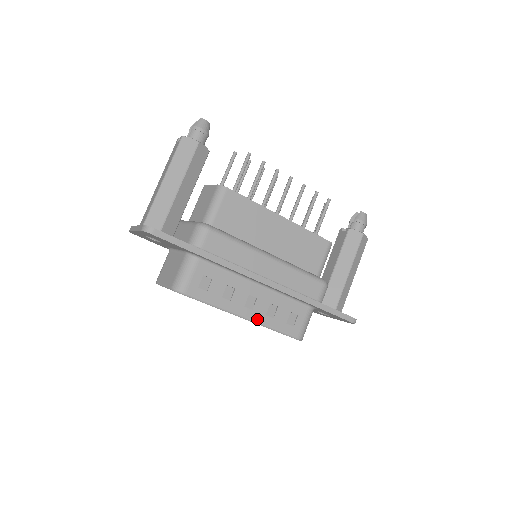
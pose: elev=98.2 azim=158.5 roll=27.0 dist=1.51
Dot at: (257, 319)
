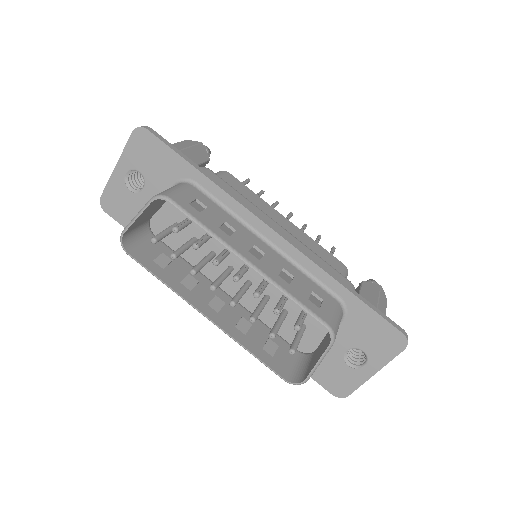
Dot at: (266, 273)
